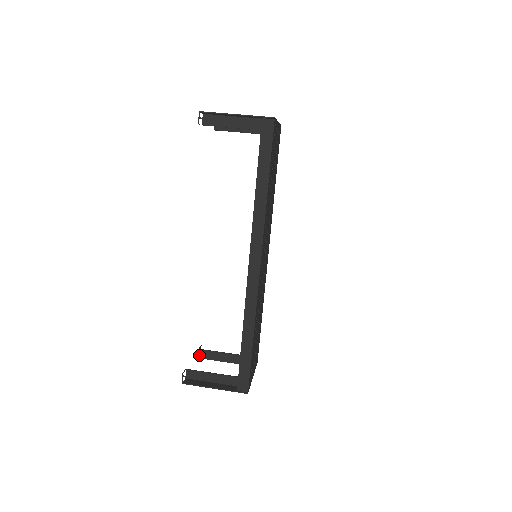
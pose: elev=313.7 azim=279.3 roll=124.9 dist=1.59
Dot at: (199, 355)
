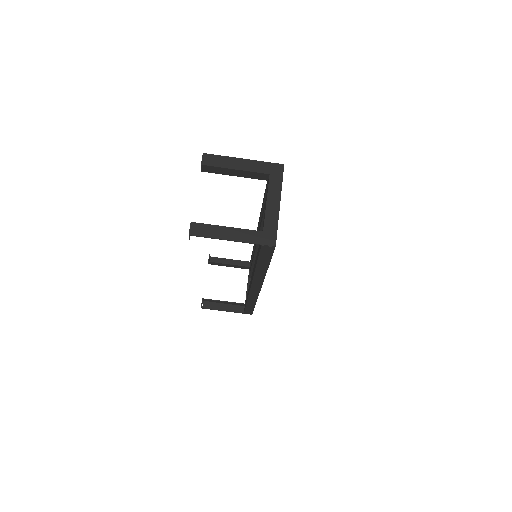
Dot at: (209, 263)
